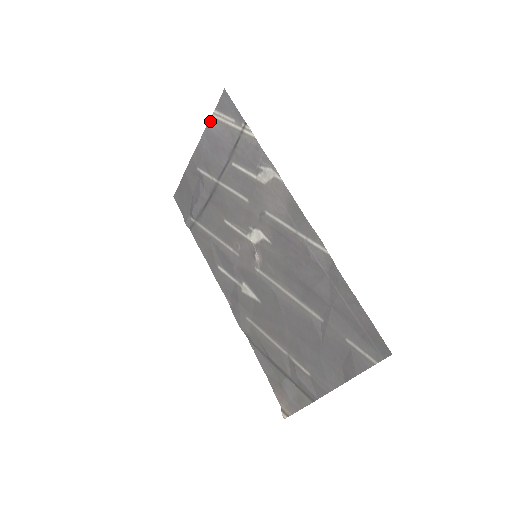
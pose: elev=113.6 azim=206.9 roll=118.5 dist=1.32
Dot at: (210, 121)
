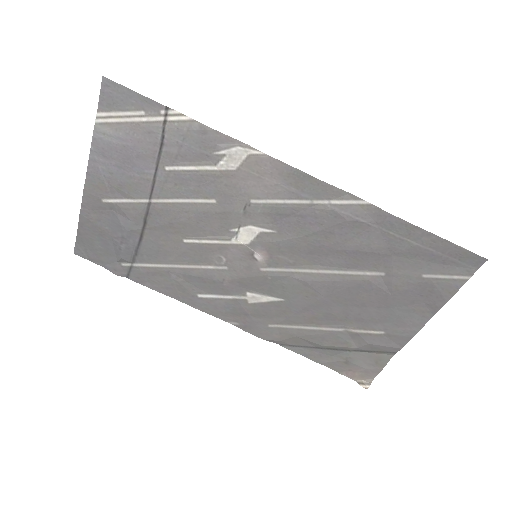
Dot at: (96, 130)
